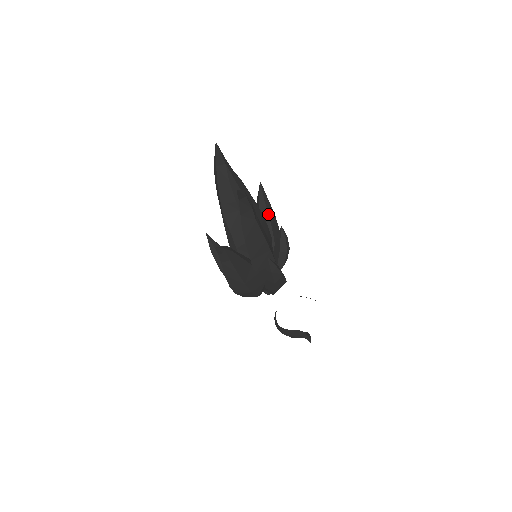
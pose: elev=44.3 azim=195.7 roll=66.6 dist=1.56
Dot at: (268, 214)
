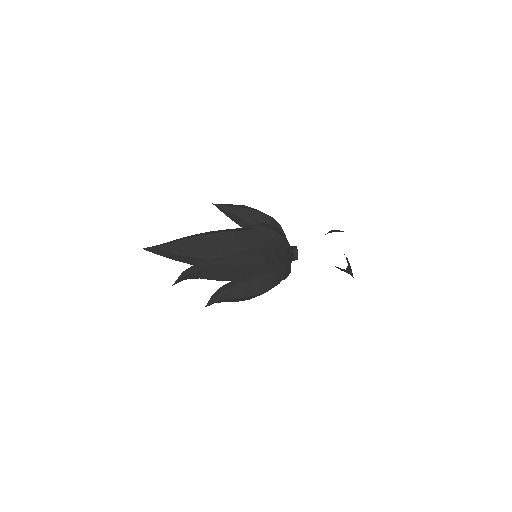
Dot at: (241, 217)
